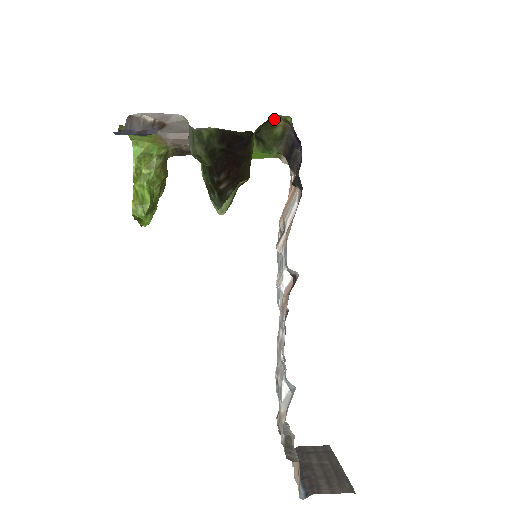
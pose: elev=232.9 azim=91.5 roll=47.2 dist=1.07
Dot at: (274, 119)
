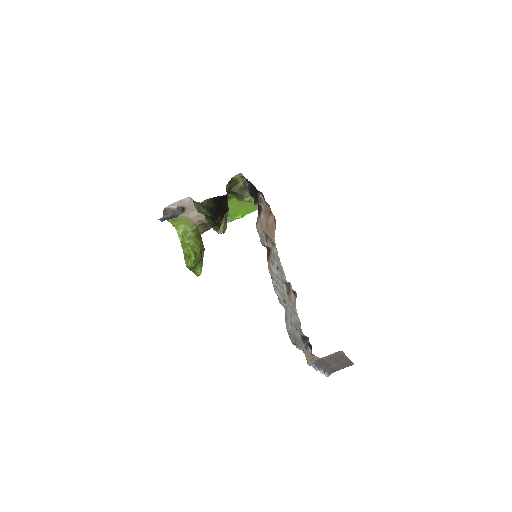
Dot at: (234, 178)
